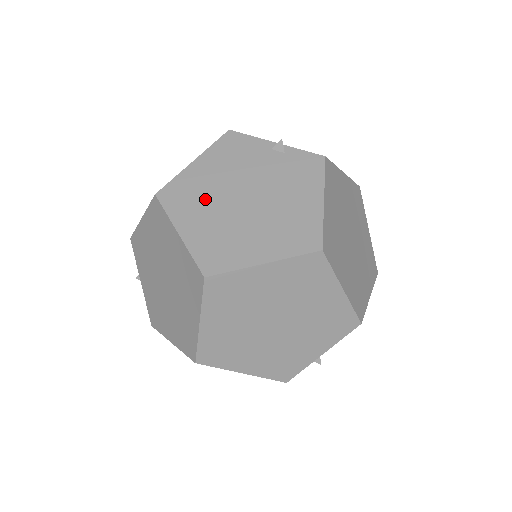
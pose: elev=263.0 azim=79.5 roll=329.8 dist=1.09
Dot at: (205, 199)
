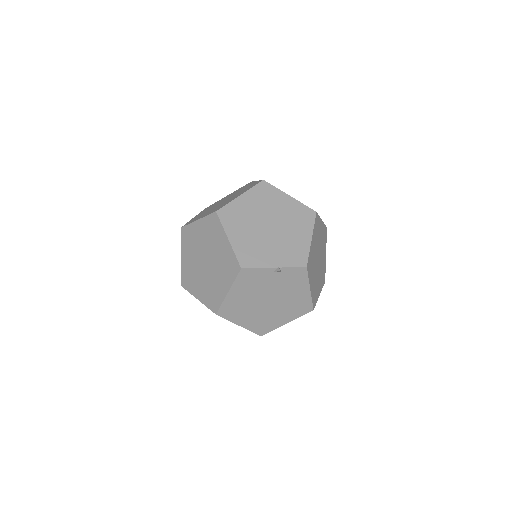
Dot at: (245, 308)
